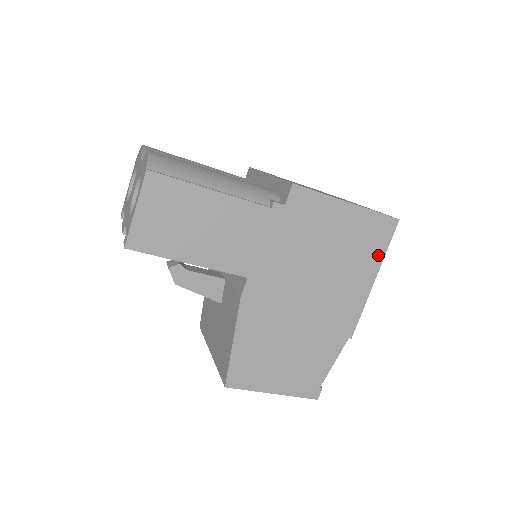
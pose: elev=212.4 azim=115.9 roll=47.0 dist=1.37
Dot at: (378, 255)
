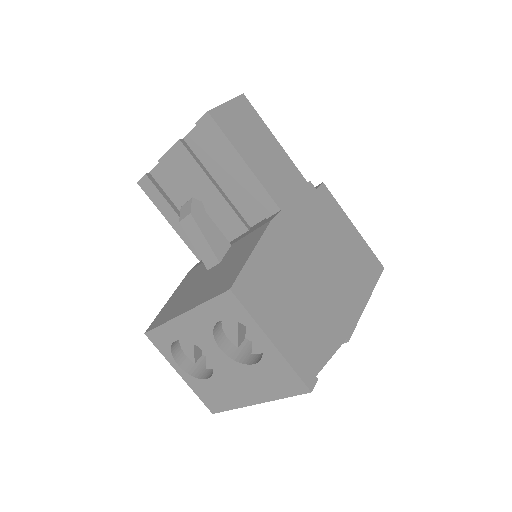
Dot at: (371, 281)
